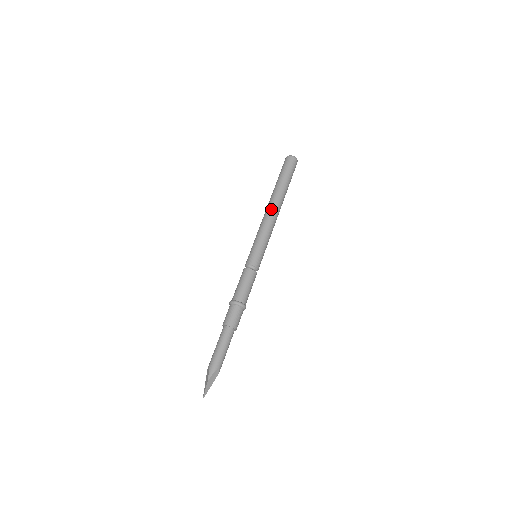
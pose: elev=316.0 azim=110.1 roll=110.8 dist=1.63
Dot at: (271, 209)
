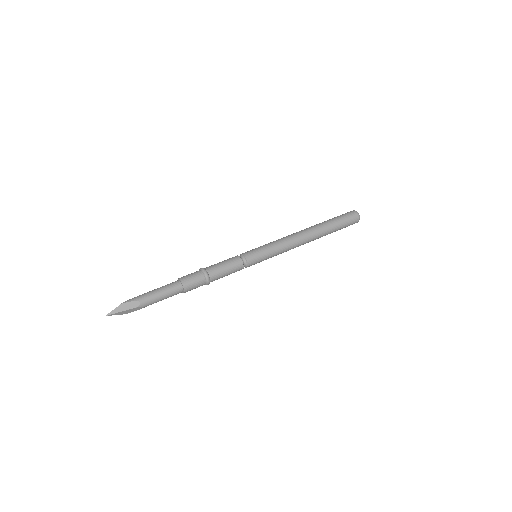
Dot at: (300, 232)
